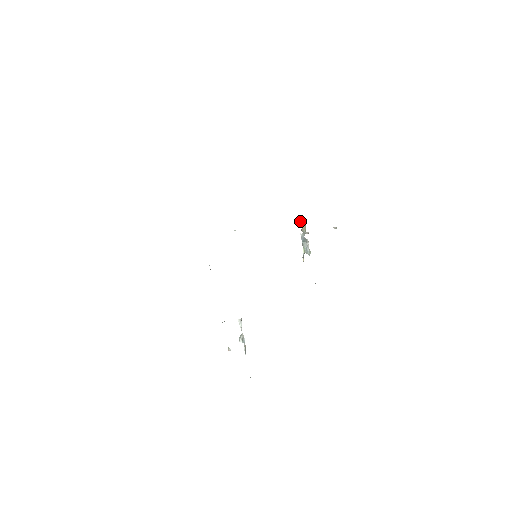
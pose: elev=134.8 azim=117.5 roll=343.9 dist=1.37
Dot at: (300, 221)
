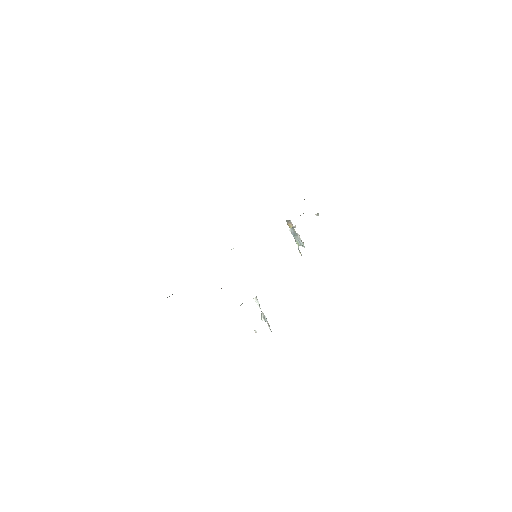
Dot at: (287, 223)
